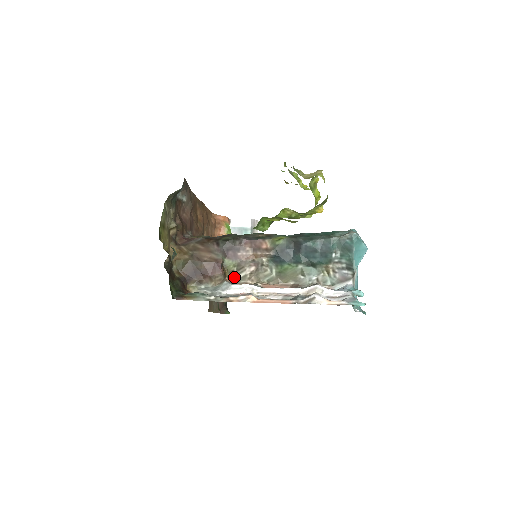
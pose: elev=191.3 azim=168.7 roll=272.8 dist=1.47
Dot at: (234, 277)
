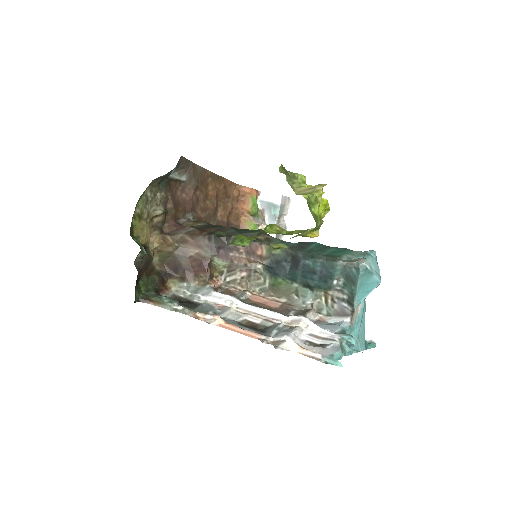
Dot at: (224, 278)
